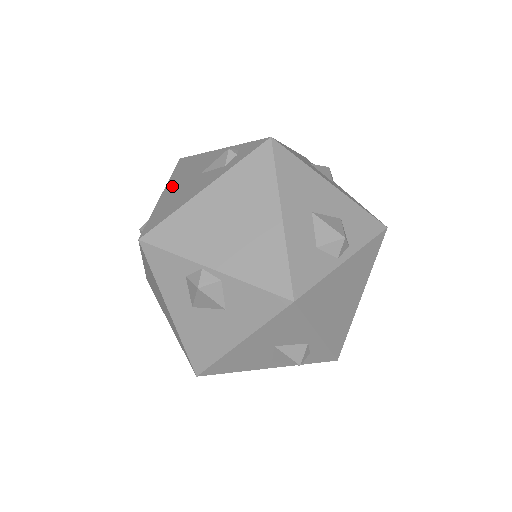
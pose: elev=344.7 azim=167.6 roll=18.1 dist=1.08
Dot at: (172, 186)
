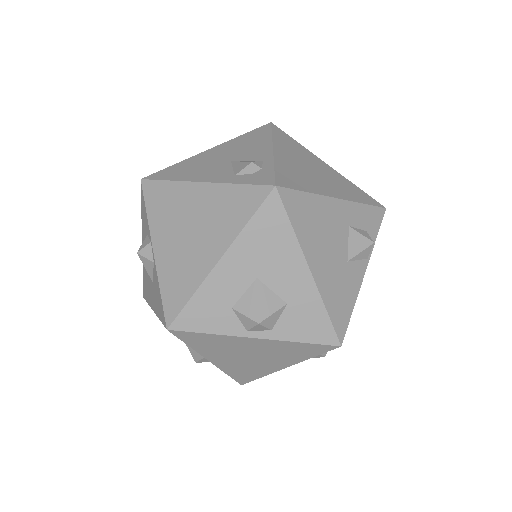
Dot at: (218, 149)
